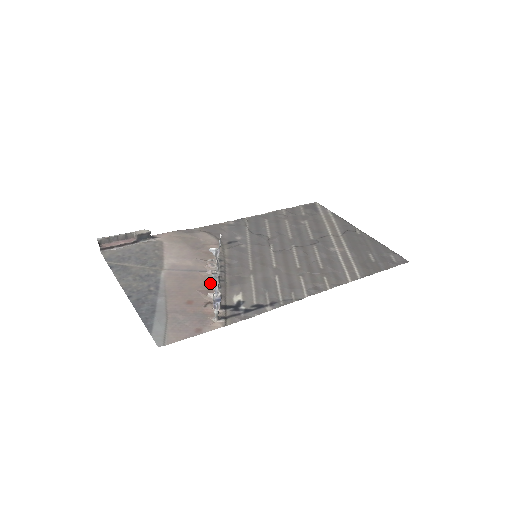
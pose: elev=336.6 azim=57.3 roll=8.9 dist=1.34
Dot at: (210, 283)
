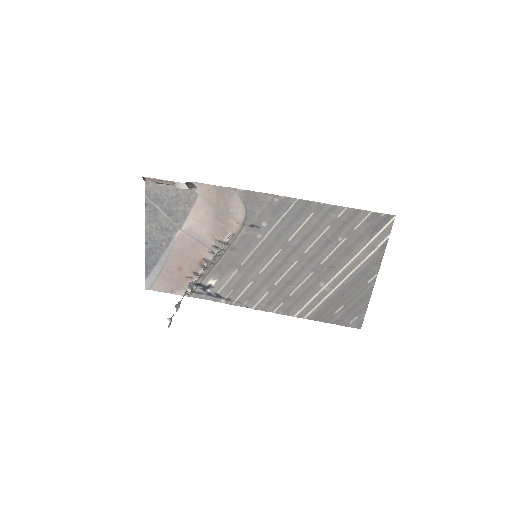
Dot at: (203, 261)
